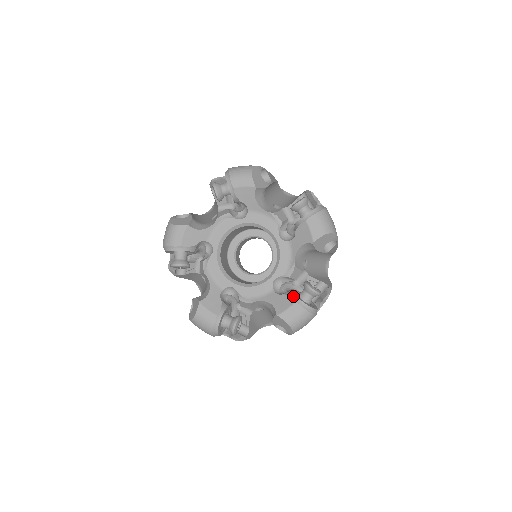
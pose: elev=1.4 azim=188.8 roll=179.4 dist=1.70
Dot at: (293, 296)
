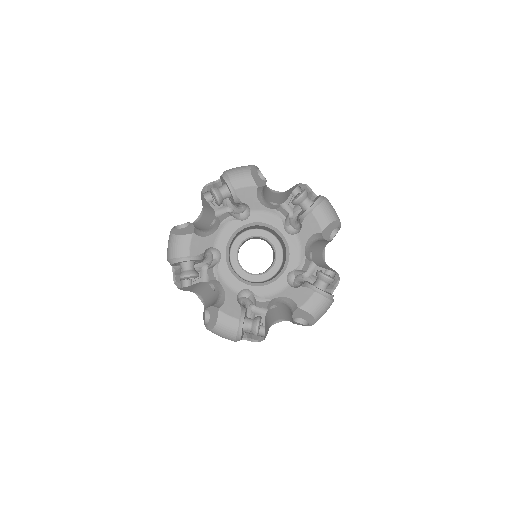
Dot at: (311, 287)
